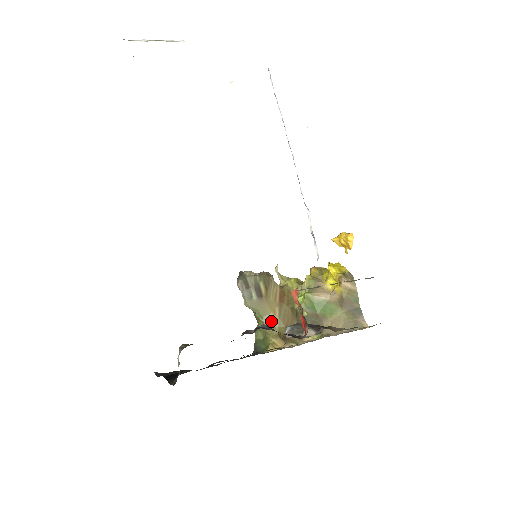
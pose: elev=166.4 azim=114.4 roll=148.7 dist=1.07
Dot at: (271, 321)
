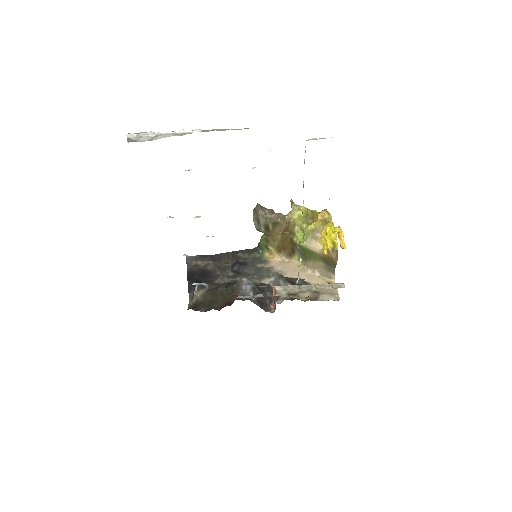
Dot at: (273, 239)
